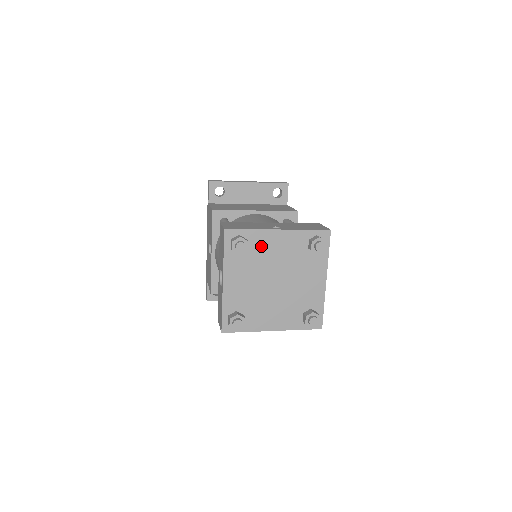
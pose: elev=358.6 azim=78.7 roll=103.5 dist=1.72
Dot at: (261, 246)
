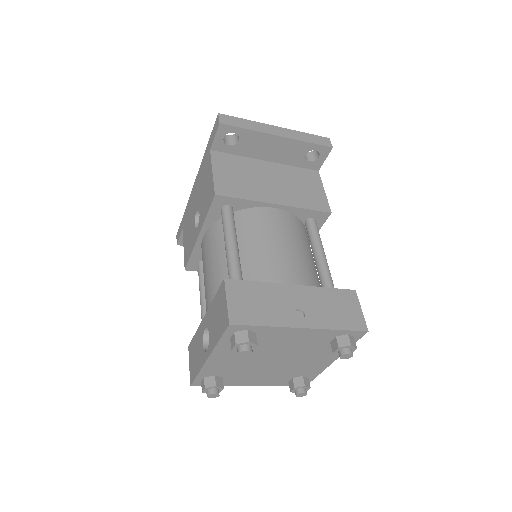
Dot at: (272, 338)
